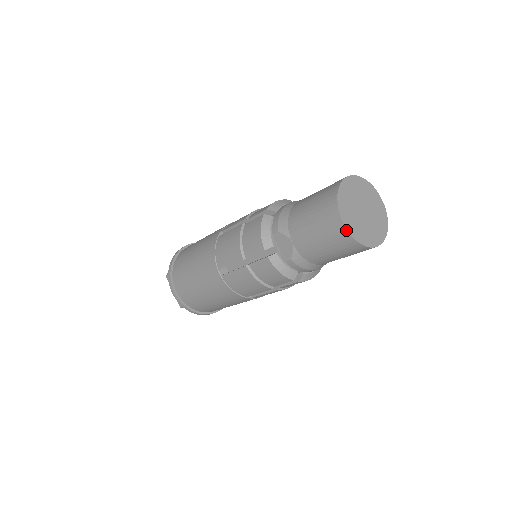
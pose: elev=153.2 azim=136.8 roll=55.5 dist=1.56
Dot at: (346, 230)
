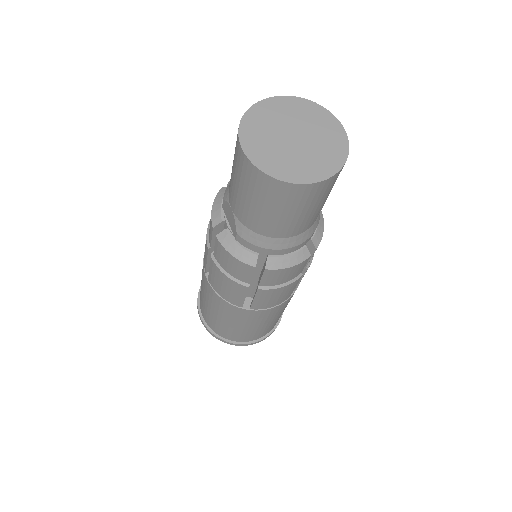
Dot at: (248, 160)
